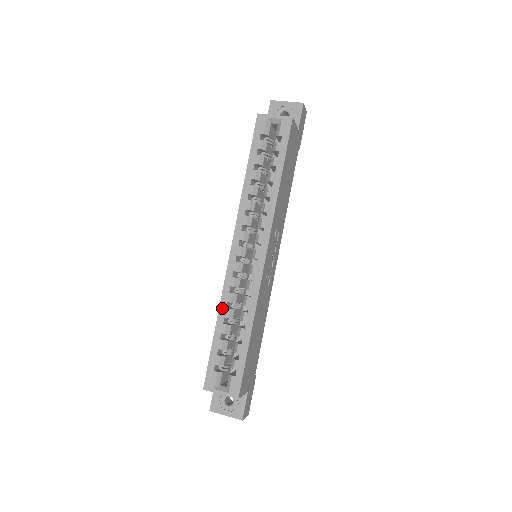
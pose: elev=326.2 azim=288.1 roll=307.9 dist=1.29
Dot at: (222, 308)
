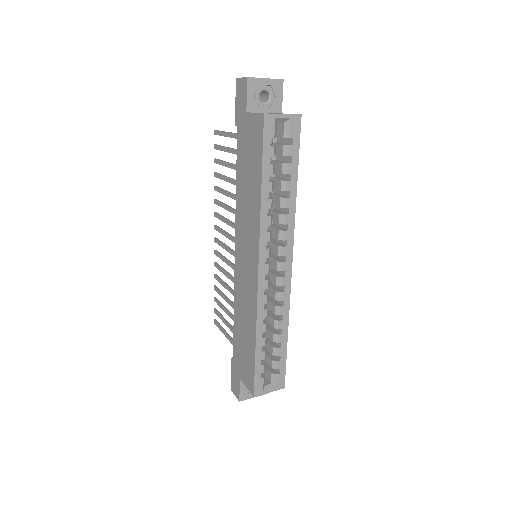
Dot at: (259, 326)
